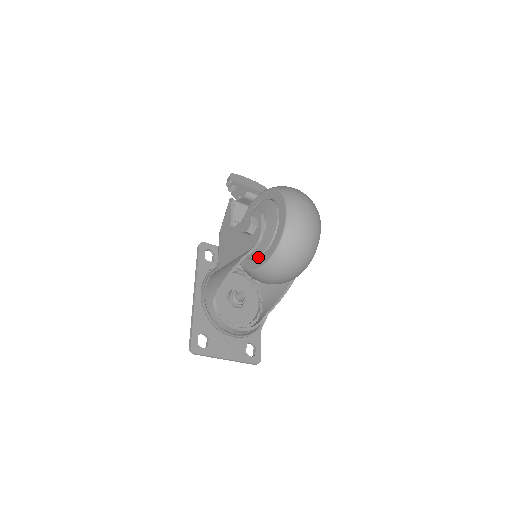
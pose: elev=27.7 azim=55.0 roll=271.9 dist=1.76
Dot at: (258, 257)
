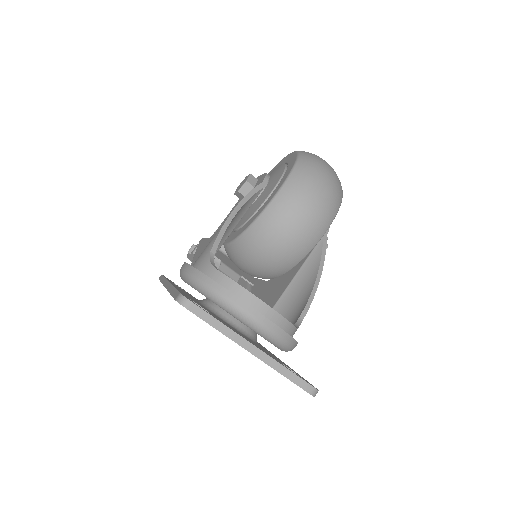
Dot at: (270, 195)
